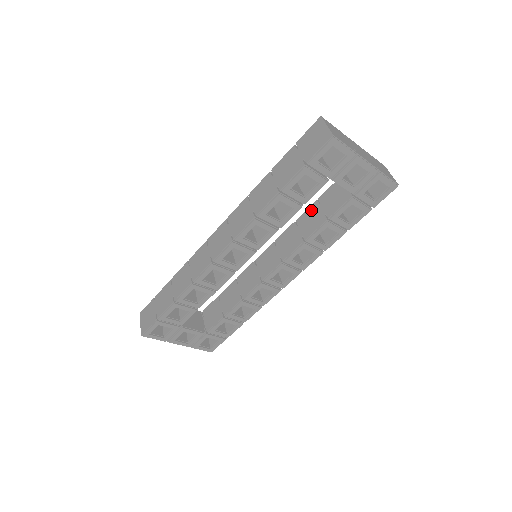
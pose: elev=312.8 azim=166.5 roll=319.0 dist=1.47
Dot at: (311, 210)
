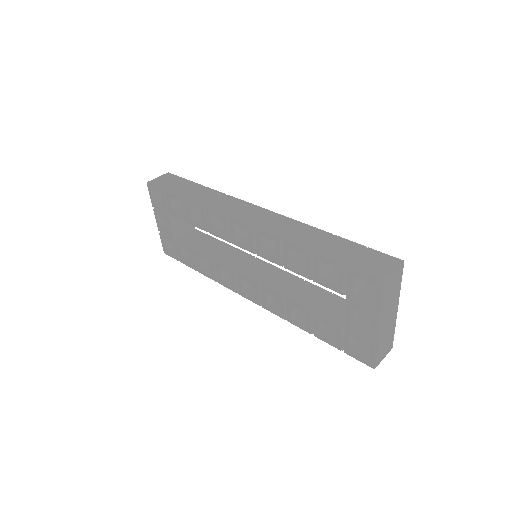
Dot at: (319, 291)
